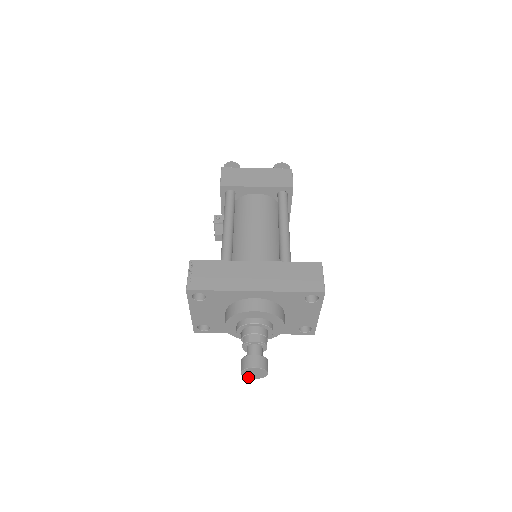
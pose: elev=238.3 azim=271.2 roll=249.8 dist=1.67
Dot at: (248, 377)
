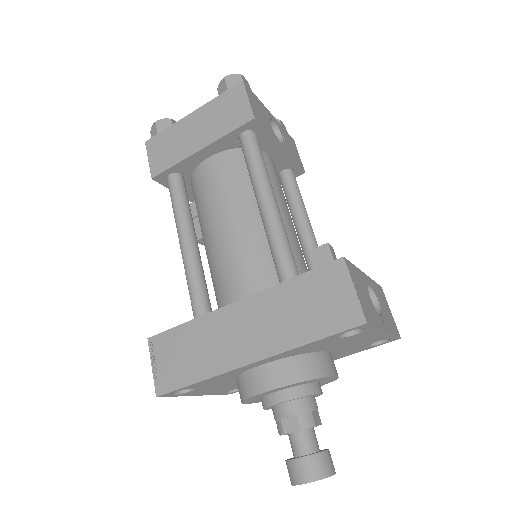
Dot at: occluded
